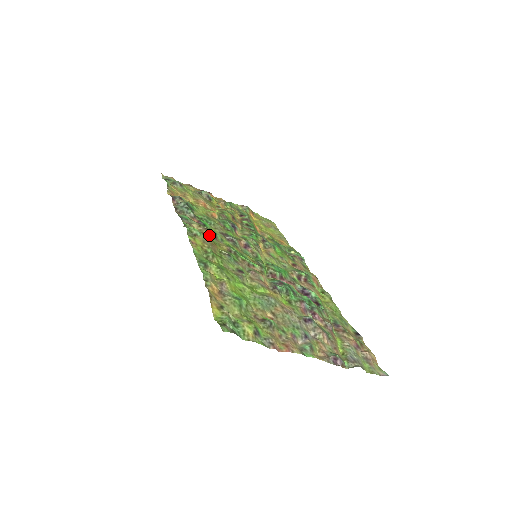
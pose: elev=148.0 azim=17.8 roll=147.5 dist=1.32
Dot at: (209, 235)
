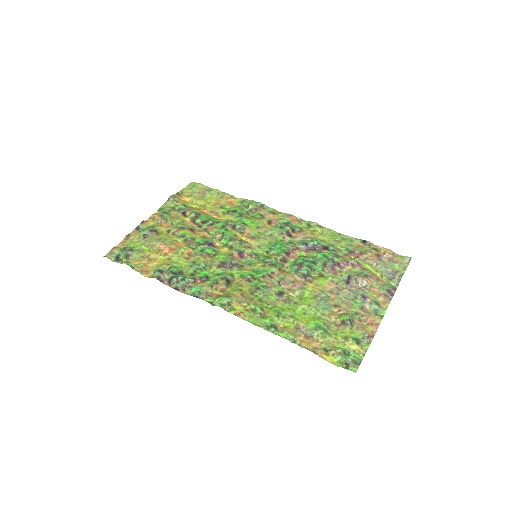
Dot at: (226, 286)
